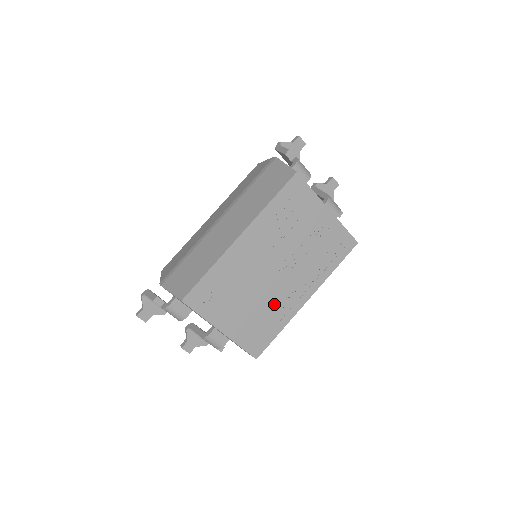
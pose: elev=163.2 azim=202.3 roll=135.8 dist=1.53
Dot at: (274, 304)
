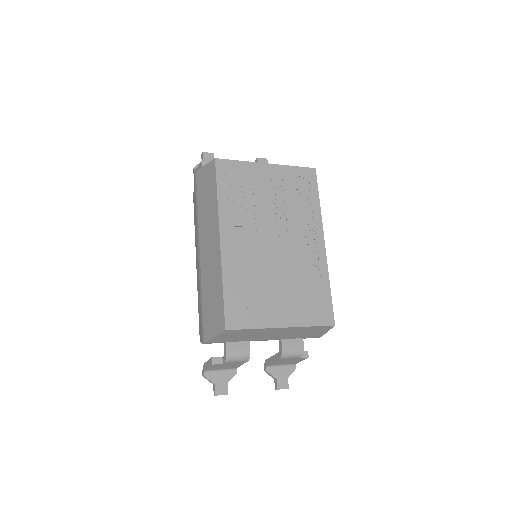
Dot at: (302, 269)
